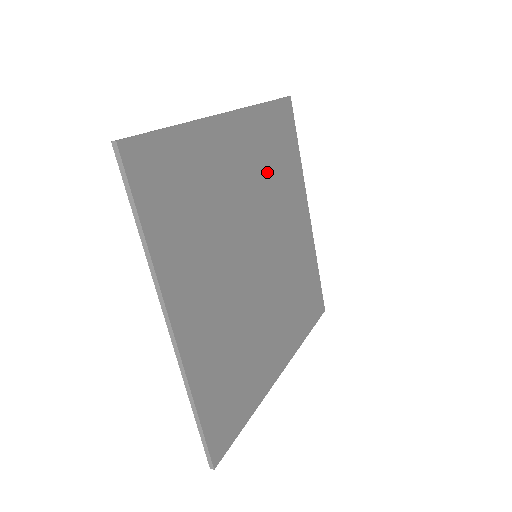
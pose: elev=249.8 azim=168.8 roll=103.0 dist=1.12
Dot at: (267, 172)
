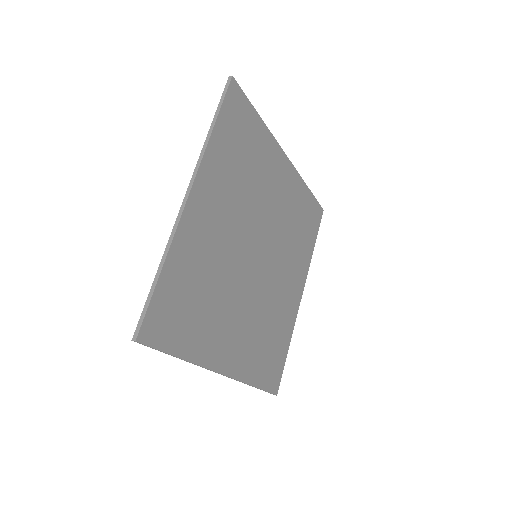
Dot at: (240, 185)
